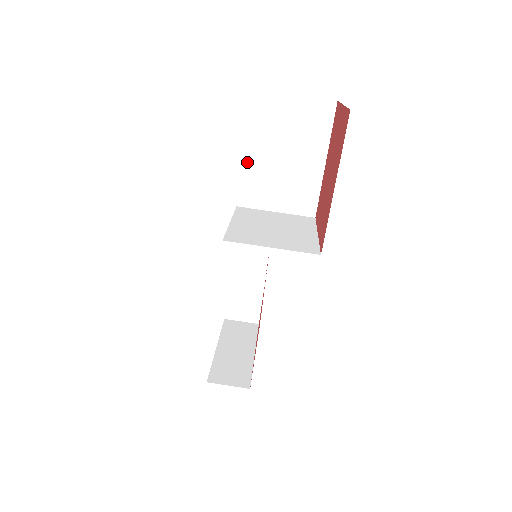
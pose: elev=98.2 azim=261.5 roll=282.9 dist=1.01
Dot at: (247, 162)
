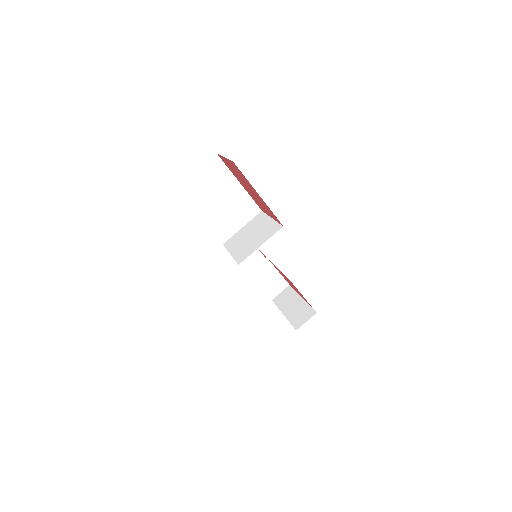
Dot at: (207, 221)
